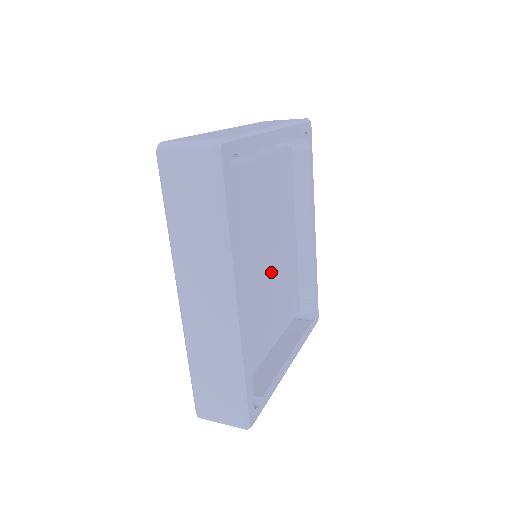
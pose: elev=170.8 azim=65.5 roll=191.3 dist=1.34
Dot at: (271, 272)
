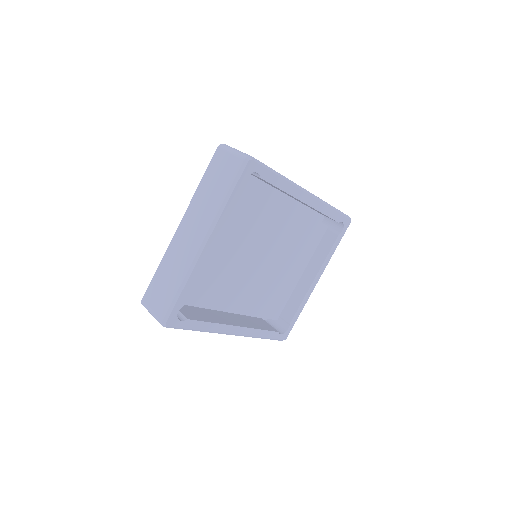
Dot at: (271, 262)
